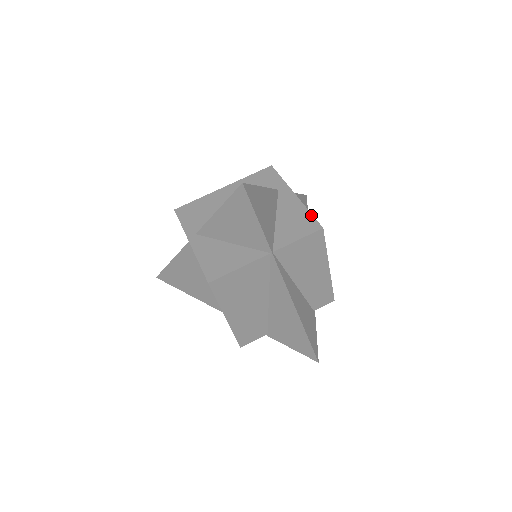
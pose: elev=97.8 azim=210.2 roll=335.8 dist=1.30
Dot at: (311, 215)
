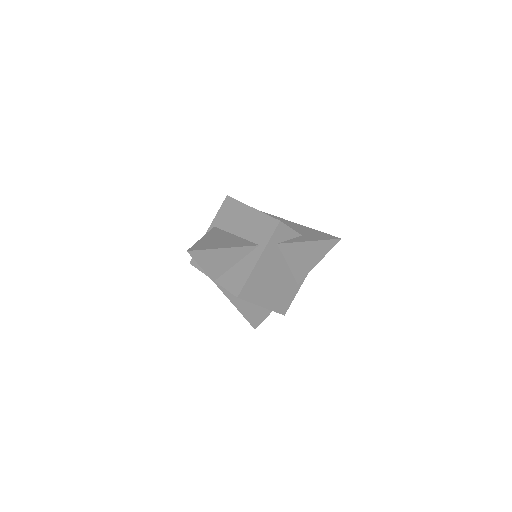
Dot at: (244, 283)
